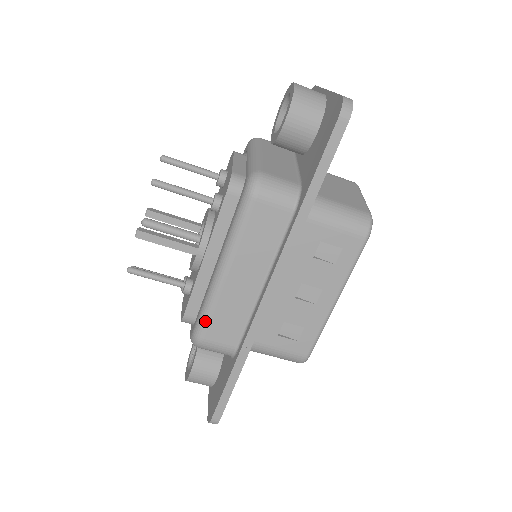
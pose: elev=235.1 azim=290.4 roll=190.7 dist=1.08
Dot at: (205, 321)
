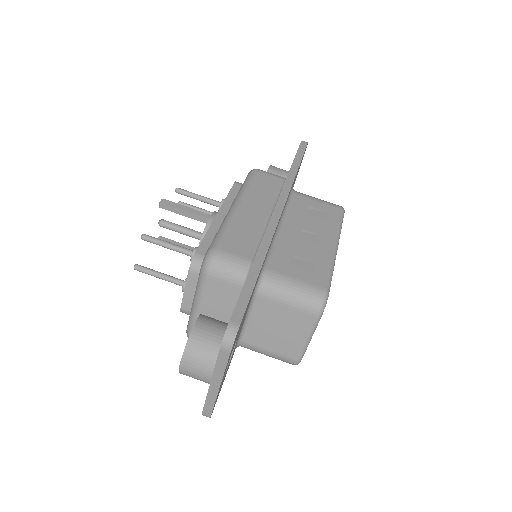
Dot at: (220, 236)
